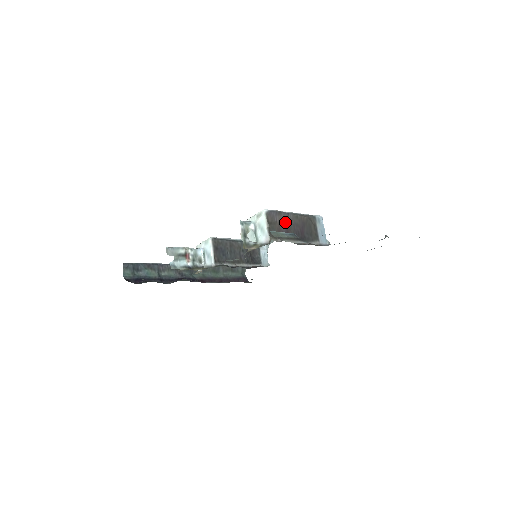
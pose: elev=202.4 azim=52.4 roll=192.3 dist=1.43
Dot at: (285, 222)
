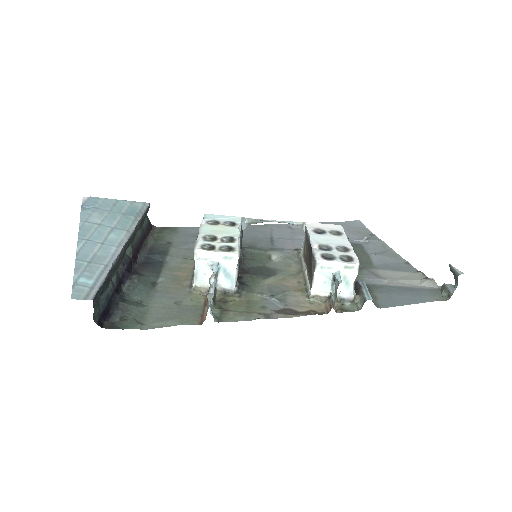
Dot at: occluded
